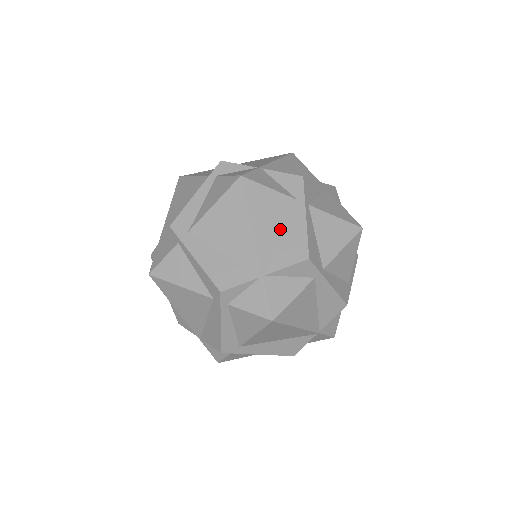
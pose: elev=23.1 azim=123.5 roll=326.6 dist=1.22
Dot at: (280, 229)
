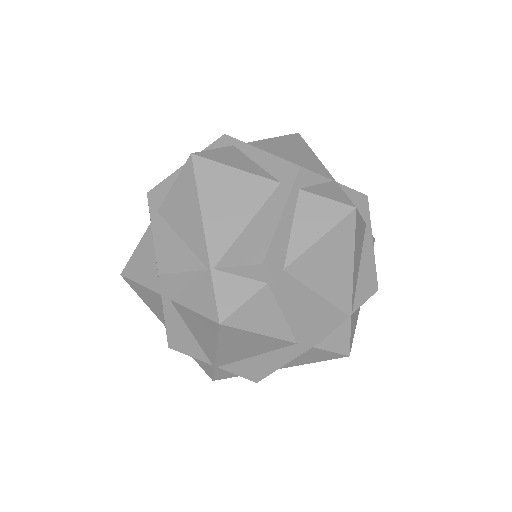
Dot at: (360, 260)
